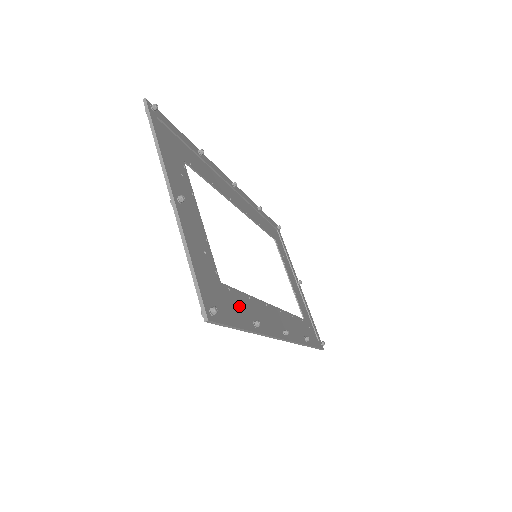
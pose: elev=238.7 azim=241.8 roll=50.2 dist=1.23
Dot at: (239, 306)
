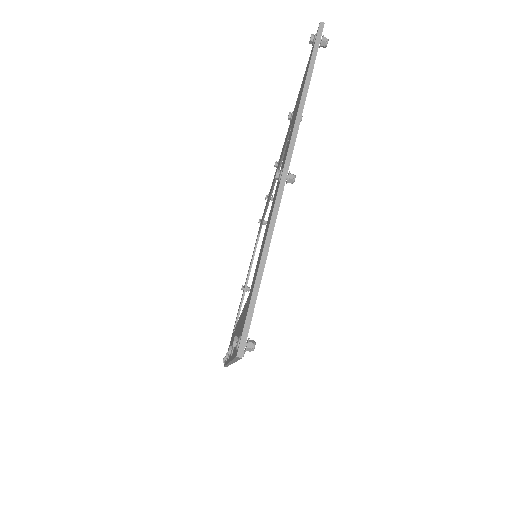
Dot at: occluded
